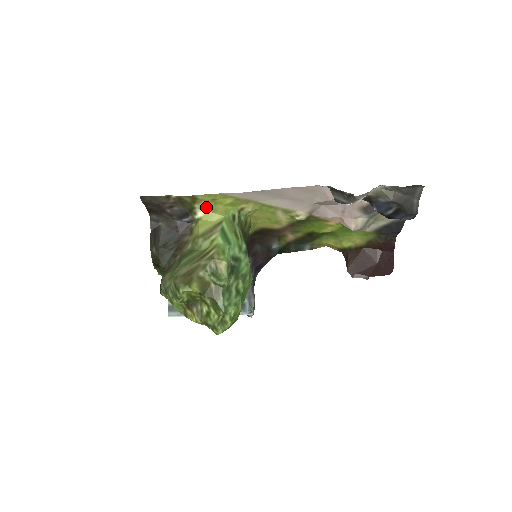
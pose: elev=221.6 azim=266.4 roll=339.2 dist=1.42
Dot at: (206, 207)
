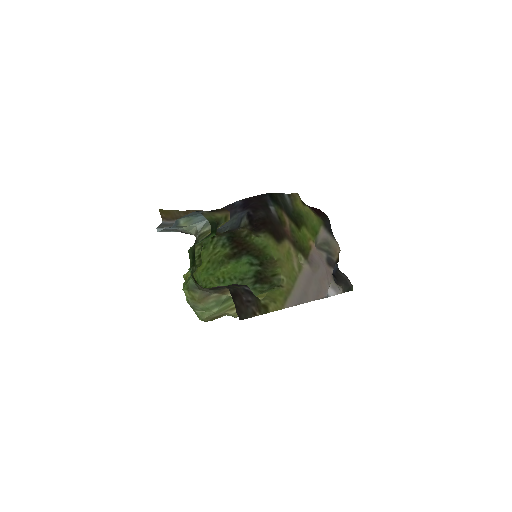
Dot at: (266, 299)
